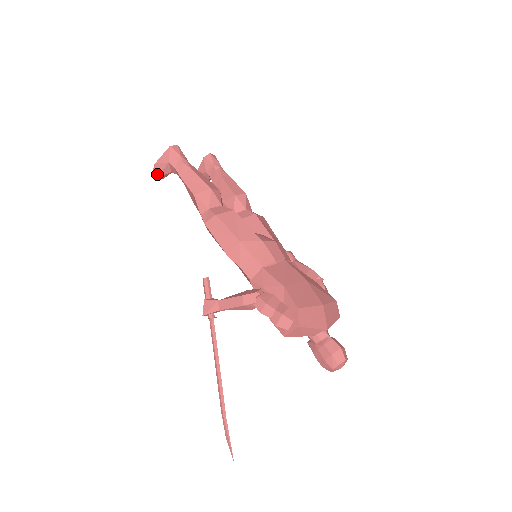
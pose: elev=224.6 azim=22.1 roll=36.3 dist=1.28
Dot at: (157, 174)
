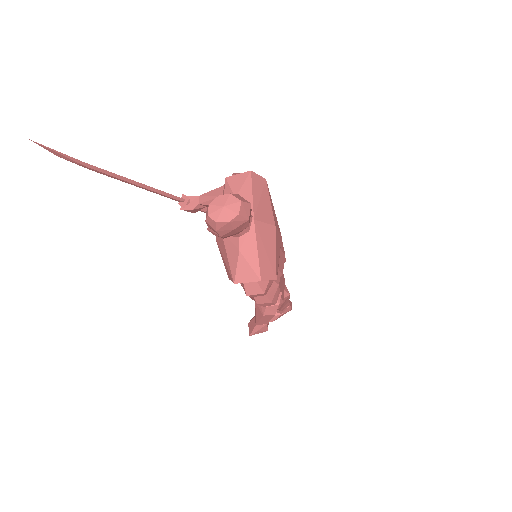
Dot at: occluded
